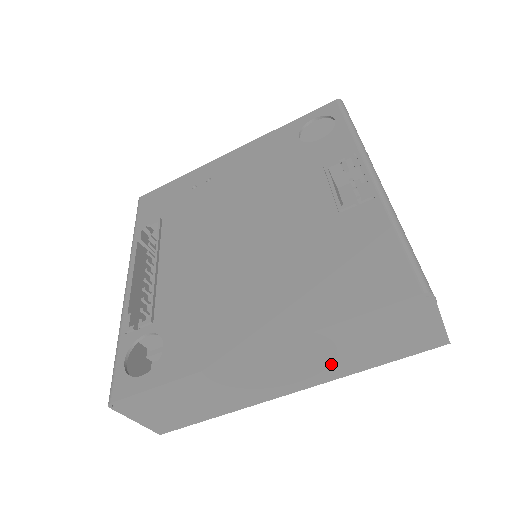
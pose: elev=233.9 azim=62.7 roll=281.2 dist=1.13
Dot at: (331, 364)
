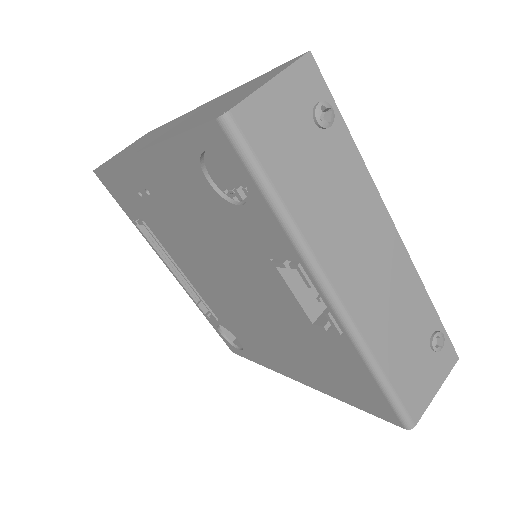
Dot at: occluded
